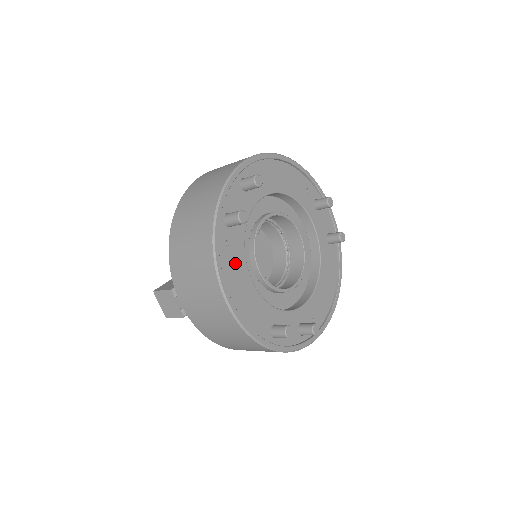
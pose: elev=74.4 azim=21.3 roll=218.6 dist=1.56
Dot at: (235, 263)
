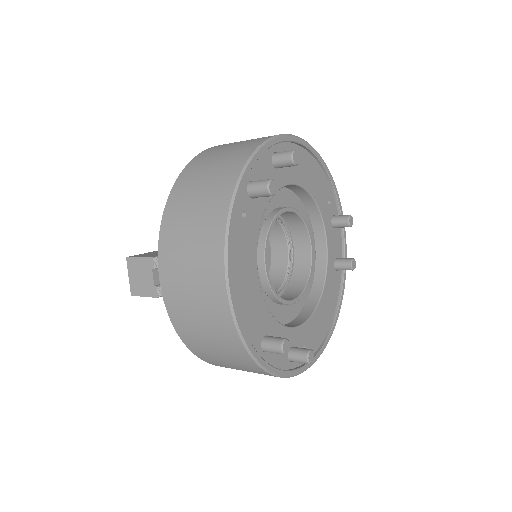
Dot at: (246, 242)
